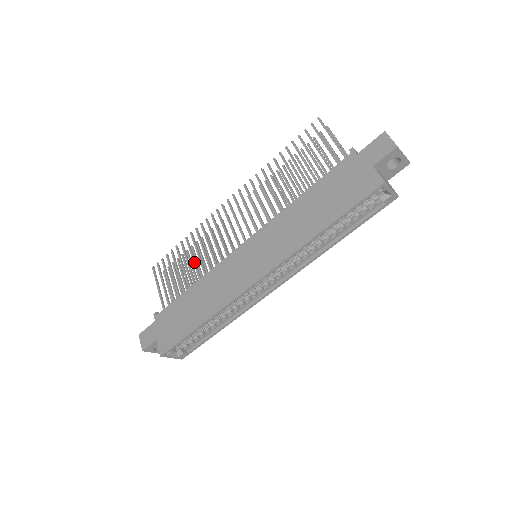
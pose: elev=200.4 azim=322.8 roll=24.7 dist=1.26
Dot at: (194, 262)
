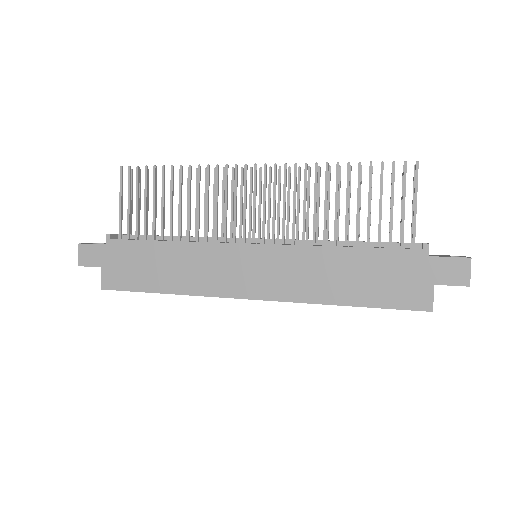
Dot at: (180, 209)
